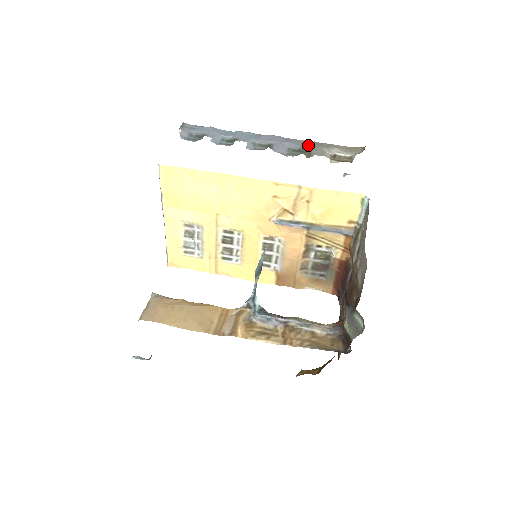
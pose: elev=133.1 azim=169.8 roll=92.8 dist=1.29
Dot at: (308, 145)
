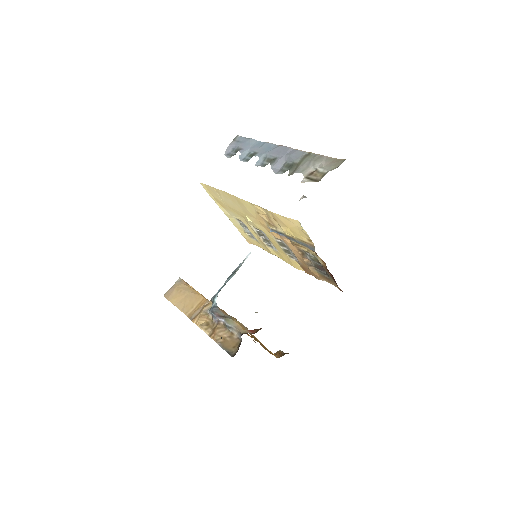
Dot at: (302, 158)
